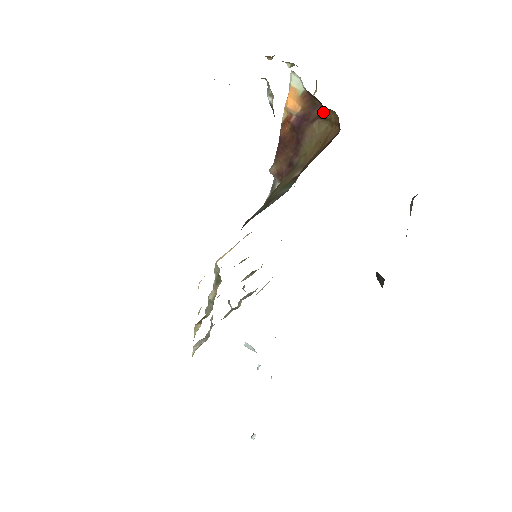
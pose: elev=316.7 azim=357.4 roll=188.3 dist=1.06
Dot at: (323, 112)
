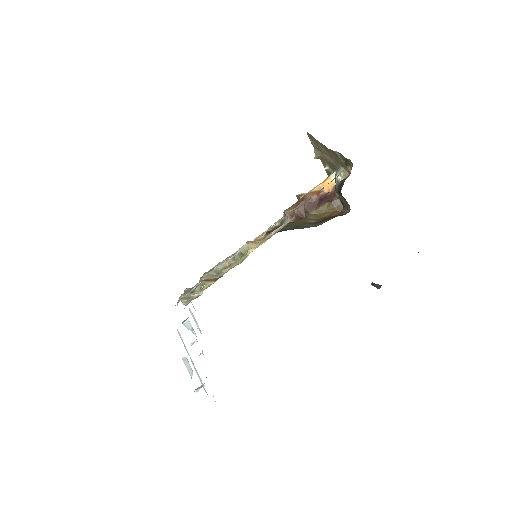
Dot at: (337, 200)
